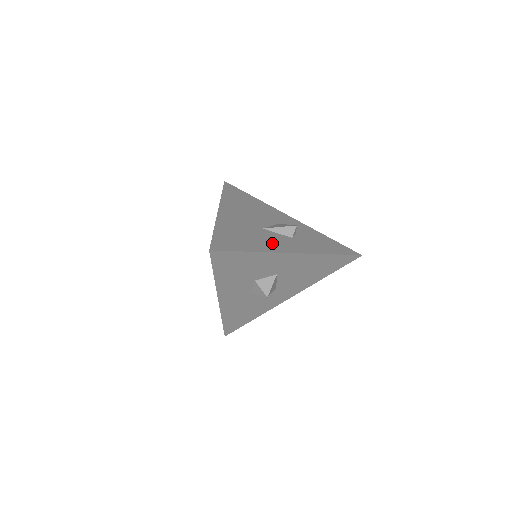
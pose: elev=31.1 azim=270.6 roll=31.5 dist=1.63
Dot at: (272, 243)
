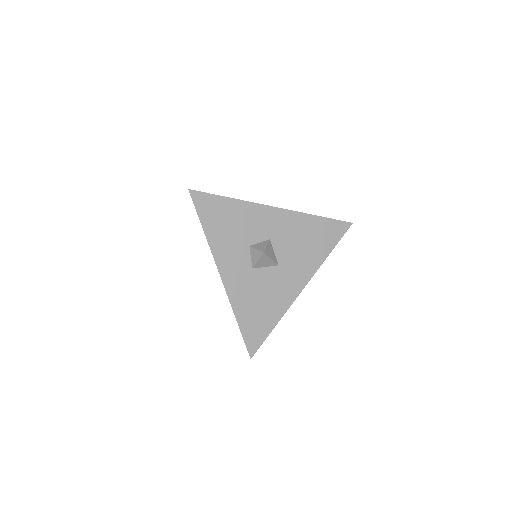
Dot at: occluded
